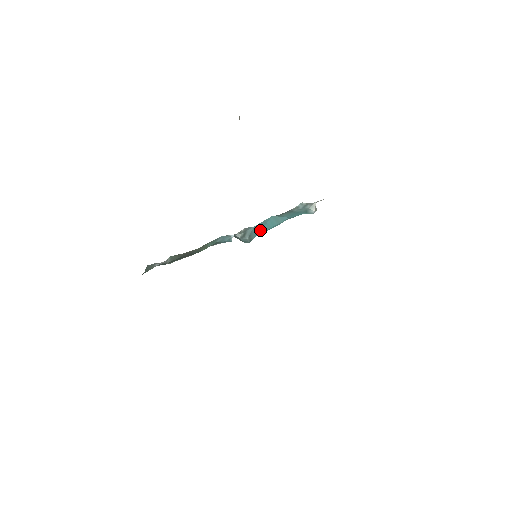
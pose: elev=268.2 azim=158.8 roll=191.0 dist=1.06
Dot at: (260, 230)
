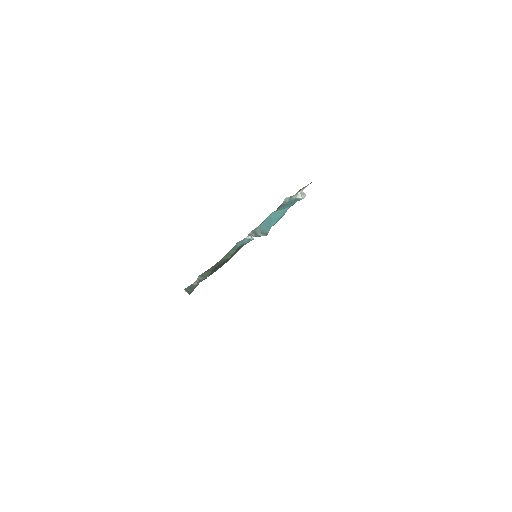
Dot at: (270, 224)
